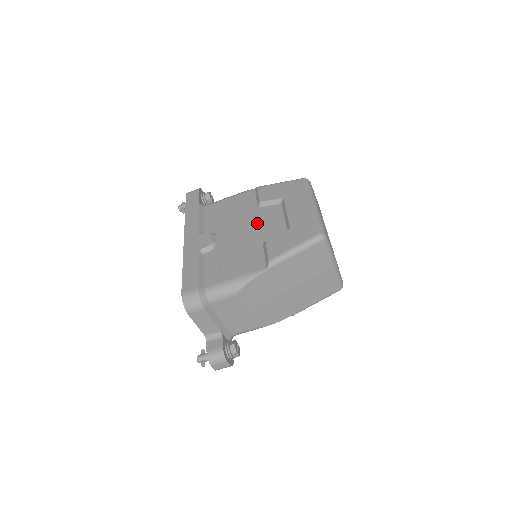
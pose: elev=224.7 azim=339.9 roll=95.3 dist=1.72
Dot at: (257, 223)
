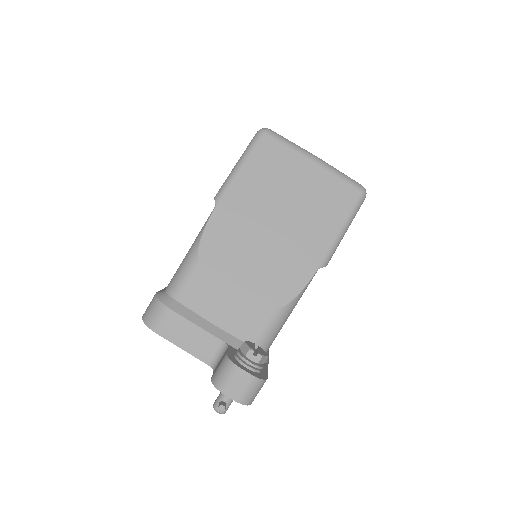
Dot at: occluded
